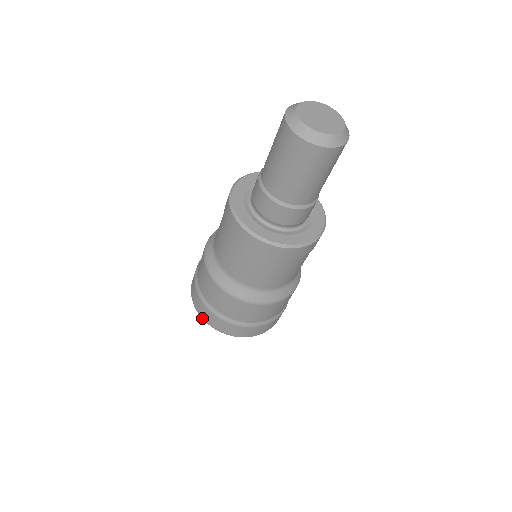
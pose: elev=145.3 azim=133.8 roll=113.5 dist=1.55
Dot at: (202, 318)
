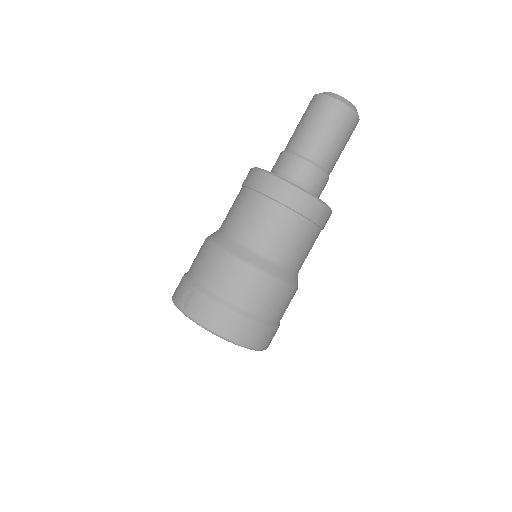
Dot at: (215, 331)
